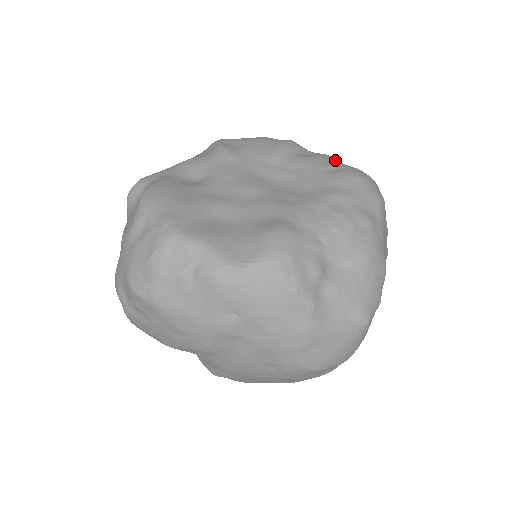
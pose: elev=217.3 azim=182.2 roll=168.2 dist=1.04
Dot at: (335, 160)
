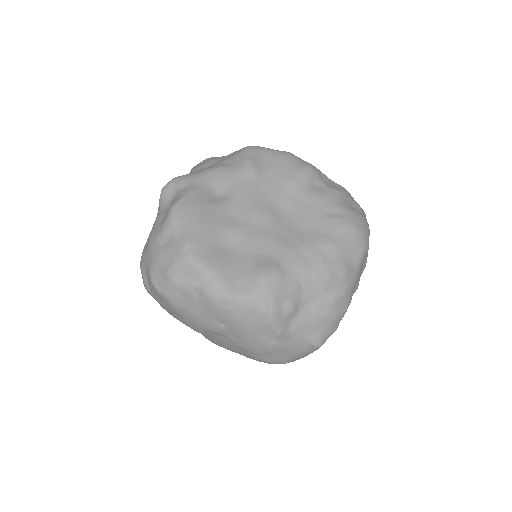
Dot at: (341, 198)
